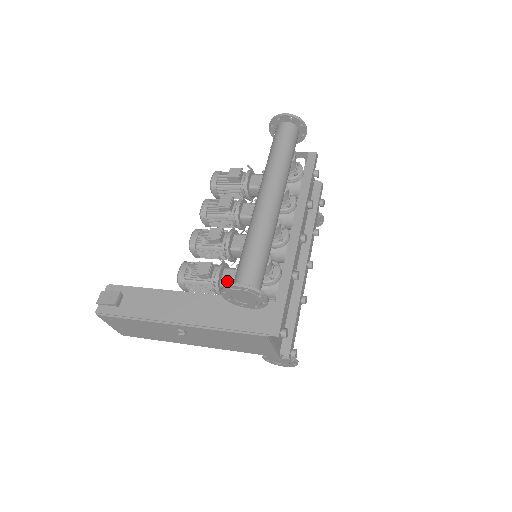
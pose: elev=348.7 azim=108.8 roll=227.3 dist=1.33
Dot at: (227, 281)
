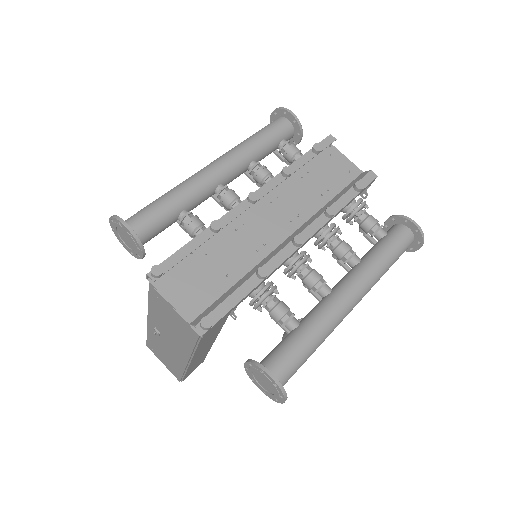
Dot at: occluded
